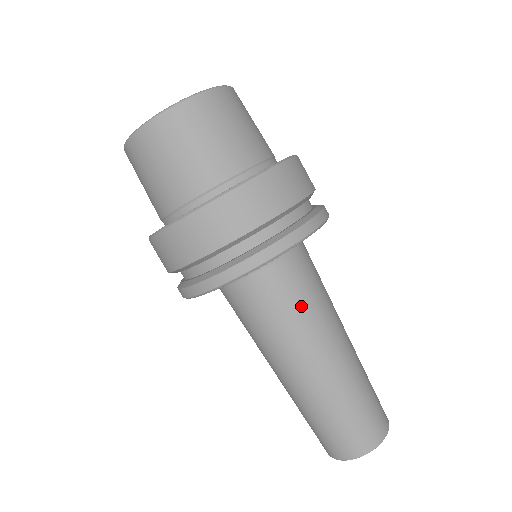
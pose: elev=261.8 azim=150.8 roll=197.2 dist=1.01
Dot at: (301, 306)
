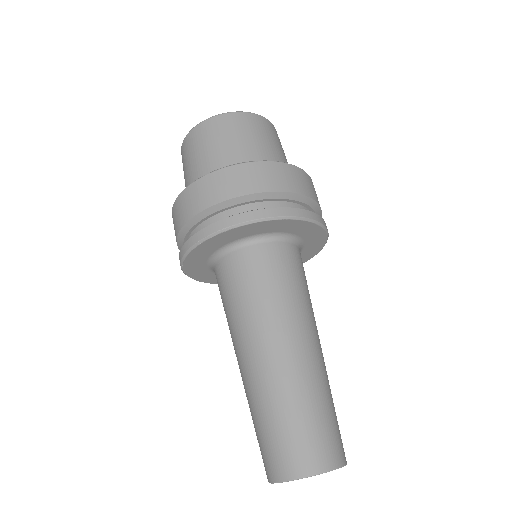
Dot at: (307, 290)
